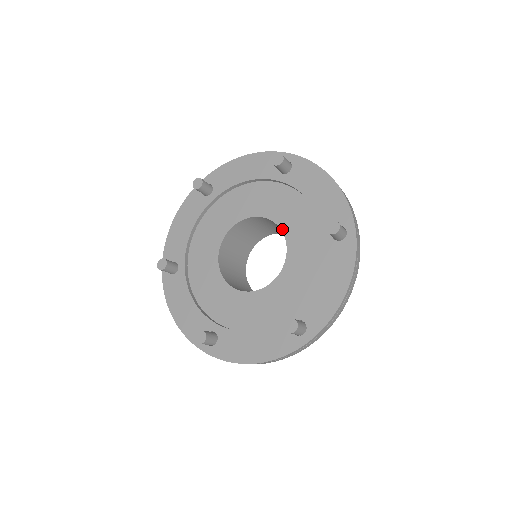
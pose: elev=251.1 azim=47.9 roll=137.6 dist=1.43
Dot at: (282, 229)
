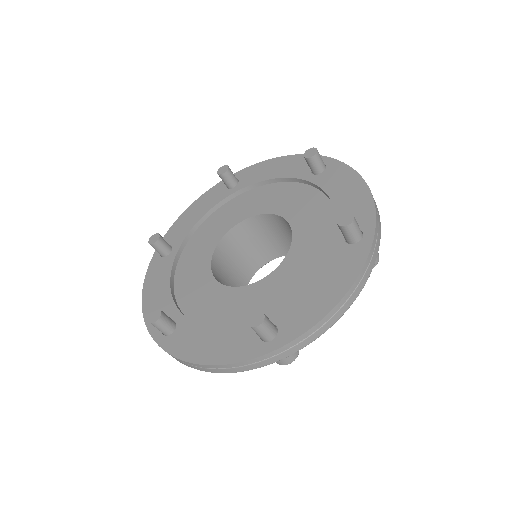
Dot at: (265, 213)
